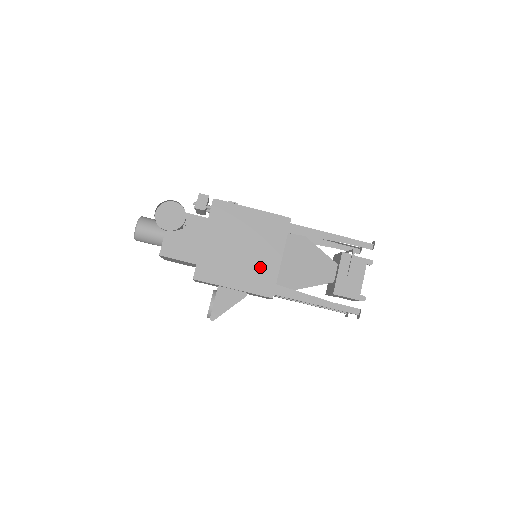
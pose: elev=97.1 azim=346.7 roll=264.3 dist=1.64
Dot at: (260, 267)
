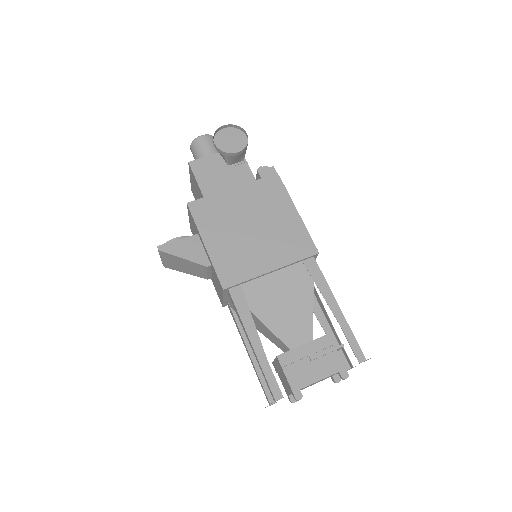
Dot at: (246, 256)
